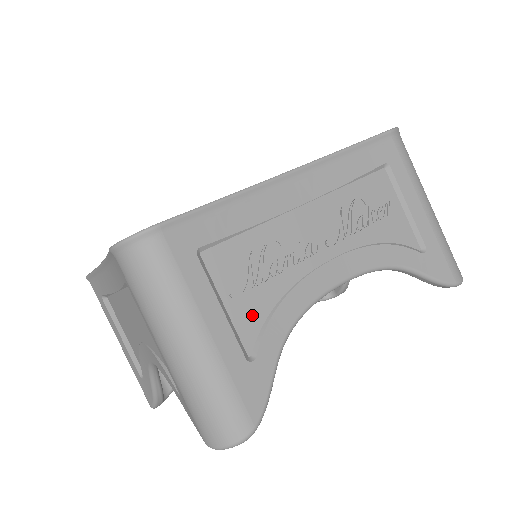
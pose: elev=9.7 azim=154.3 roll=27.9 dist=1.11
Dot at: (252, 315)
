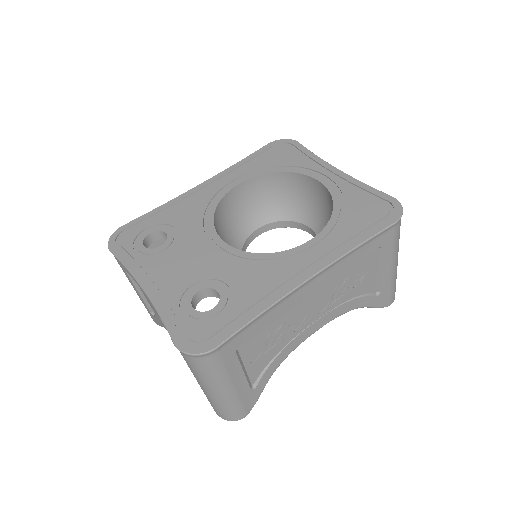
Dot at: (260, 366)
